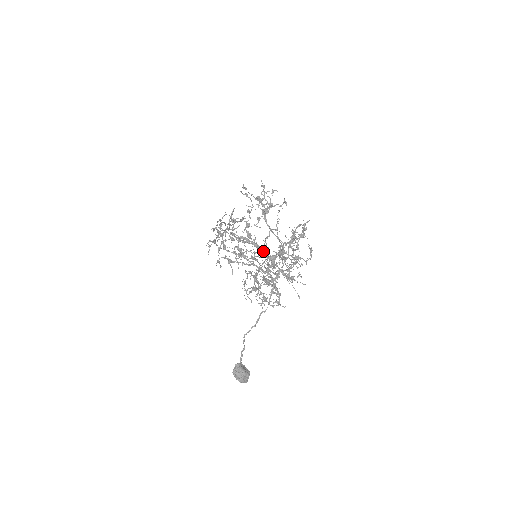
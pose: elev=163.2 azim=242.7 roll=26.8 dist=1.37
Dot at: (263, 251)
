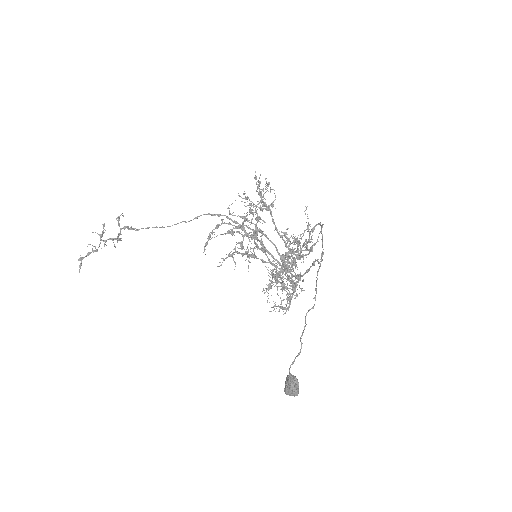
Dot at: (298, 245)
